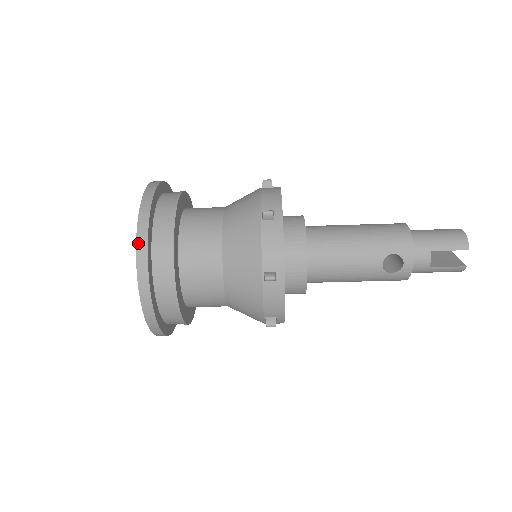
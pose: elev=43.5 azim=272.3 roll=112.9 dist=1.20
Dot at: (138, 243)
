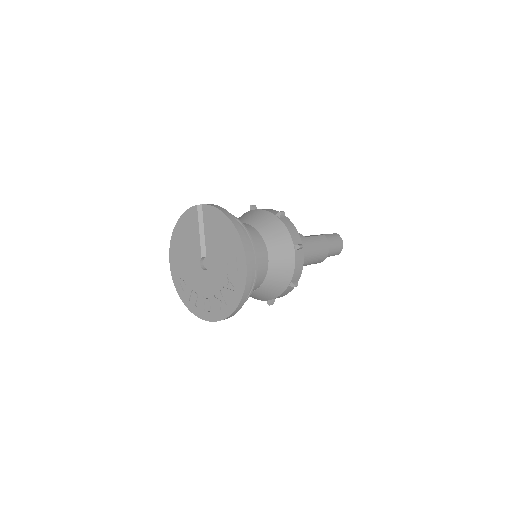
Dot at: (232, 314)
